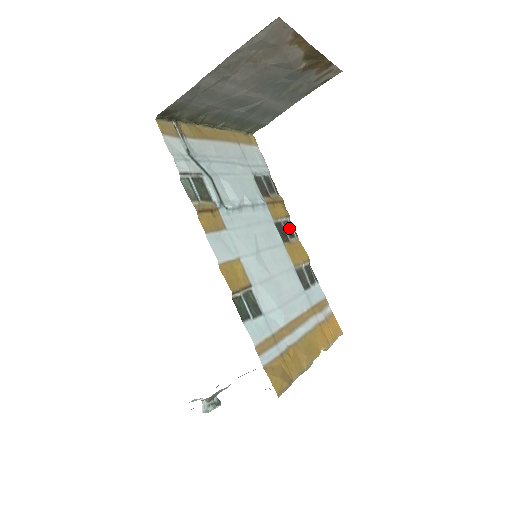
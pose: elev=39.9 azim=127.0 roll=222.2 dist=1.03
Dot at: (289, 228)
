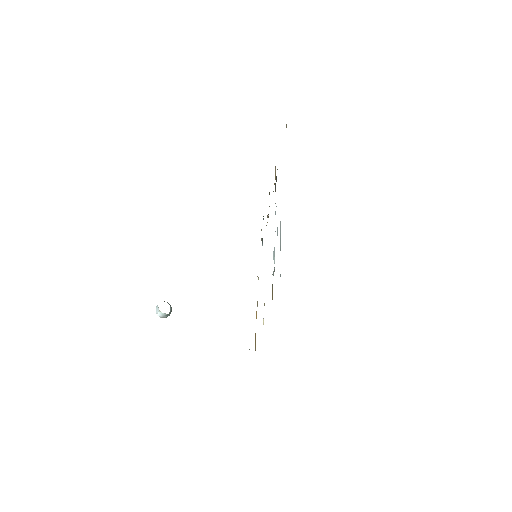
Dot at: occluded
